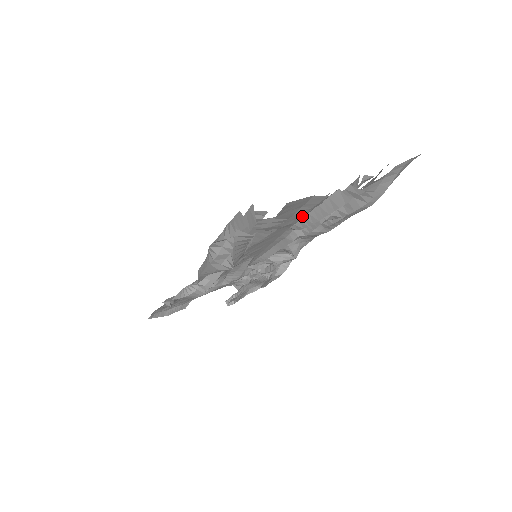
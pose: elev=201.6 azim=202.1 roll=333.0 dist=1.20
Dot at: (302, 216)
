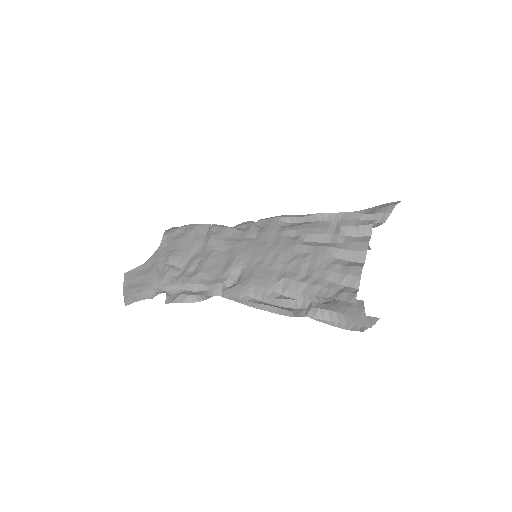
Dot at: (325, 249)
